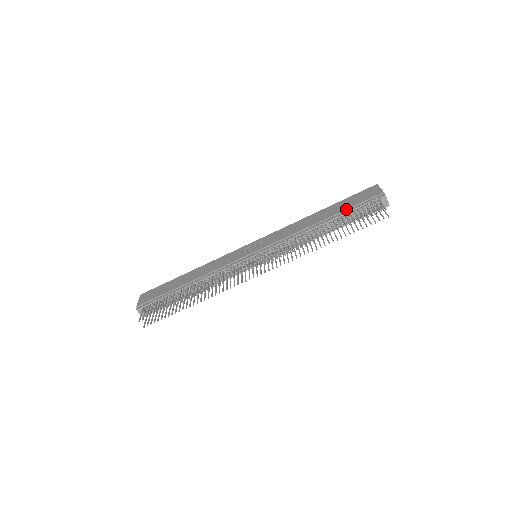
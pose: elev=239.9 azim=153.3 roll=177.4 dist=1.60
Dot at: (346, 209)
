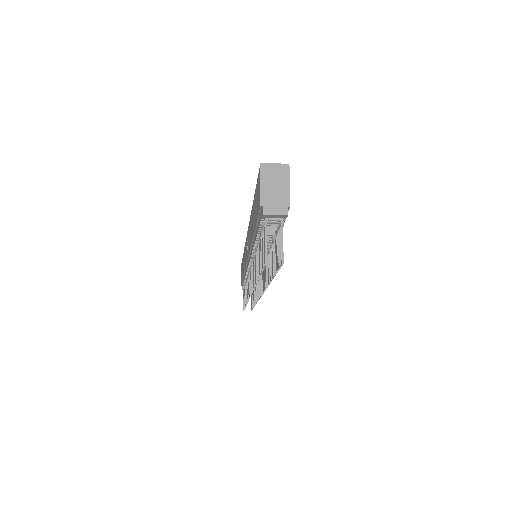
Dot at: occluded
